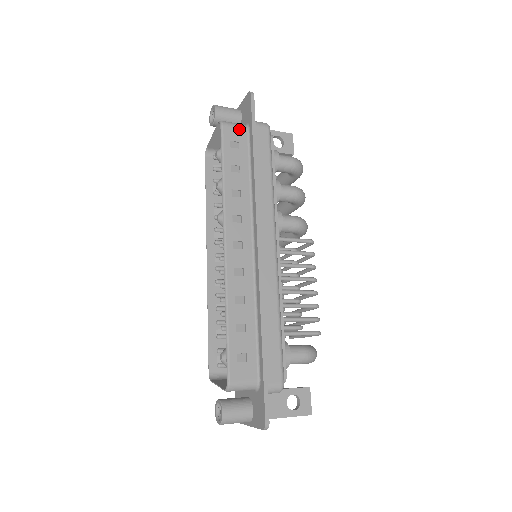
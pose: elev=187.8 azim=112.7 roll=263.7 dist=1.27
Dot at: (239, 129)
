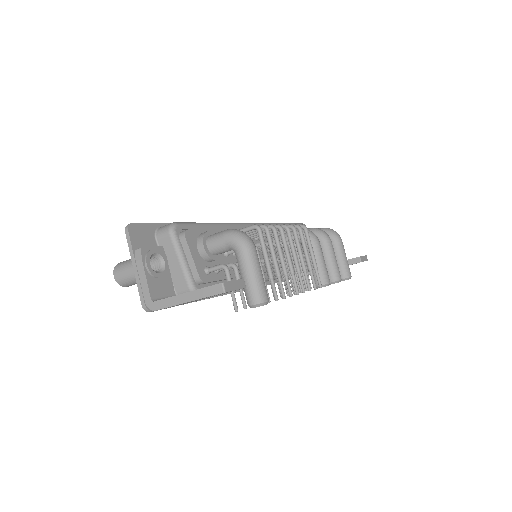
Dot at: occluded
